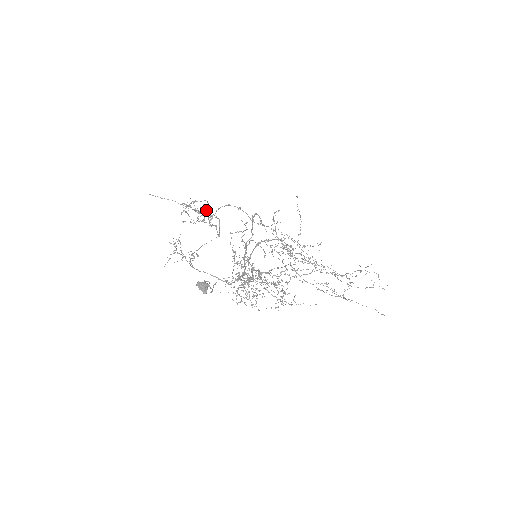
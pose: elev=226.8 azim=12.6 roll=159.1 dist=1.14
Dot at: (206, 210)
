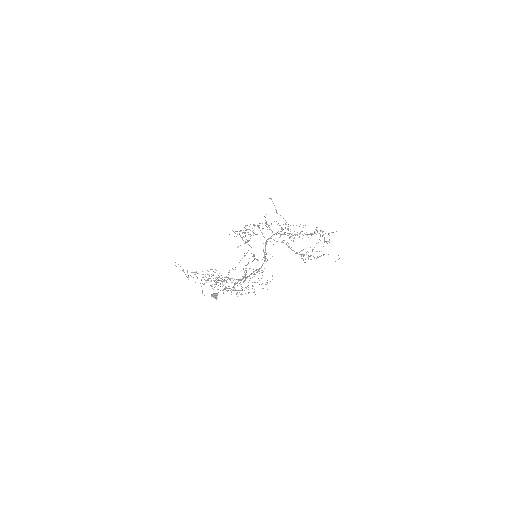
Dot at: occluded
